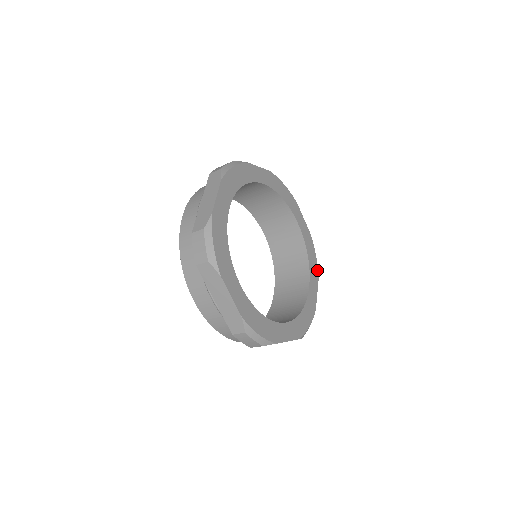
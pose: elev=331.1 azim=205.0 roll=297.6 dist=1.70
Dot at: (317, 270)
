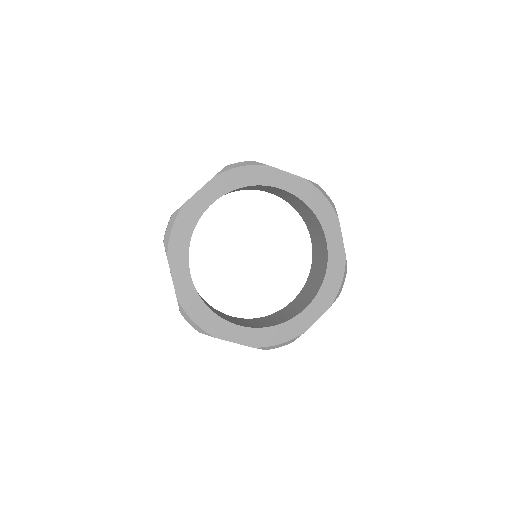
Dot at: (334, 297)
